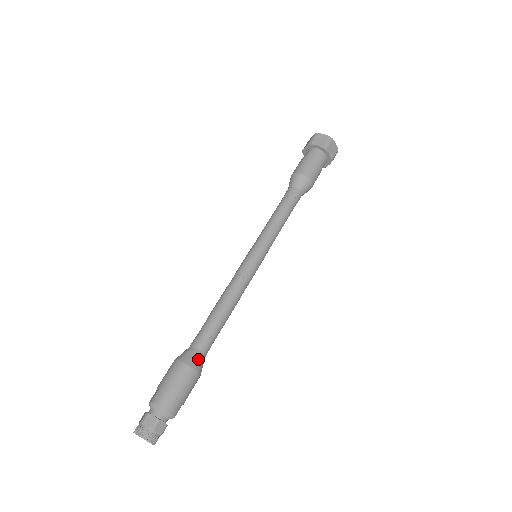
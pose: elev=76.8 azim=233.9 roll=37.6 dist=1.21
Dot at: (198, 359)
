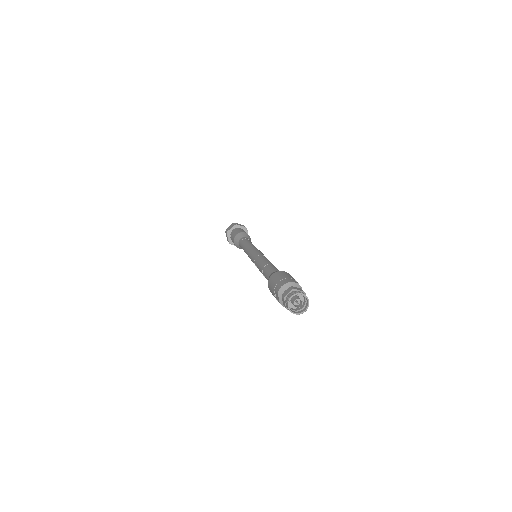
Dot at: occluded
